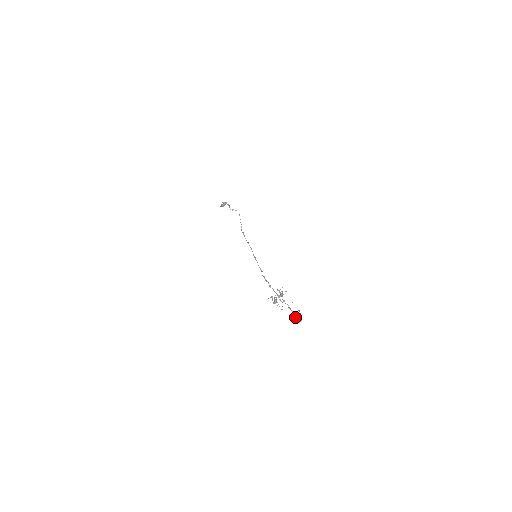
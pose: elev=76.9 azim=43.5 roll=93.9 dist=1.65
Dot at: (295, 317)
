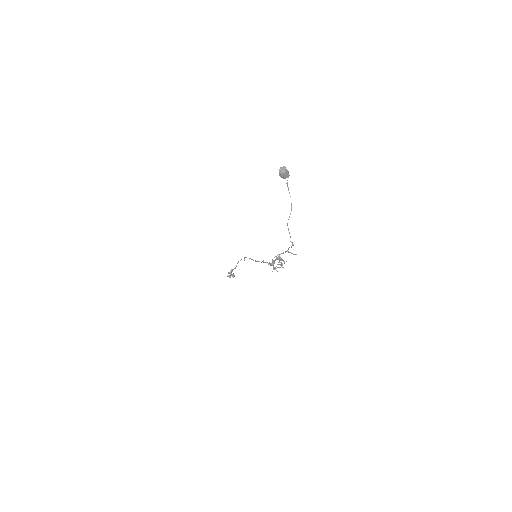
Dot at: (280, 167)
